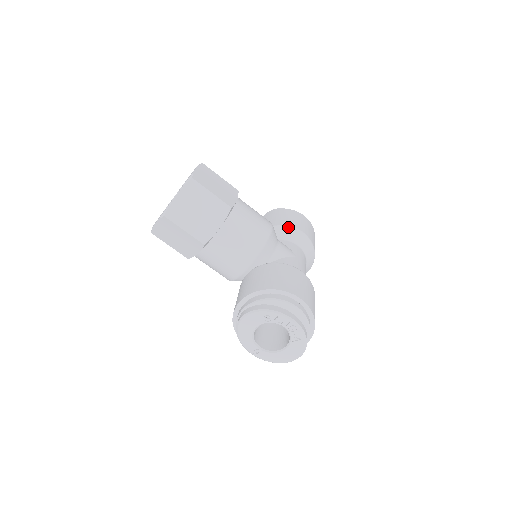
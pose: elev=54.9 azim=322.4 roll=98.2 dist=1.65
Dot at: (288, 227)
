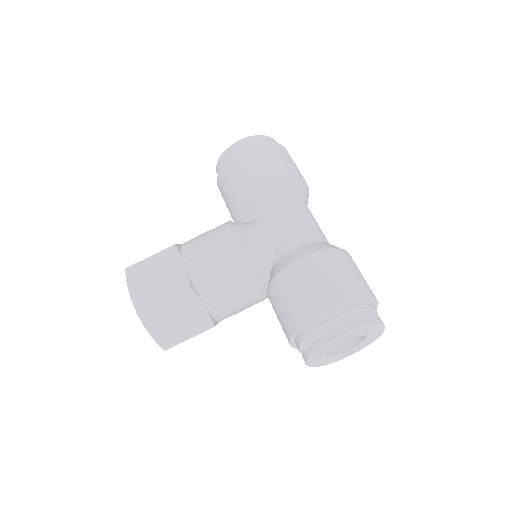
Dot at: (245, 196)
